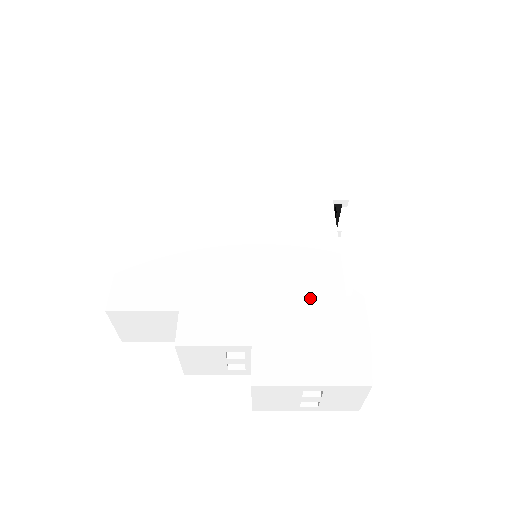
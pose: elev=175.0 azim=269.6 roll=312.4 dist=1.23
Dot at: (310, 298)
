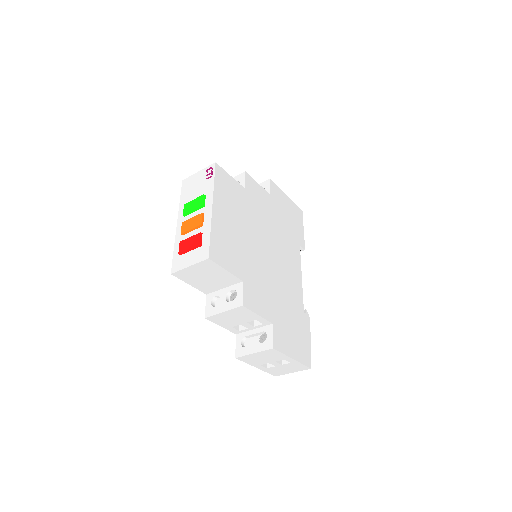
Dot at: (293, 305)
